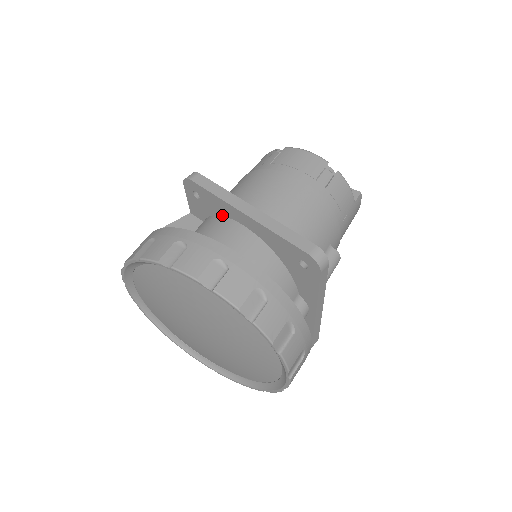
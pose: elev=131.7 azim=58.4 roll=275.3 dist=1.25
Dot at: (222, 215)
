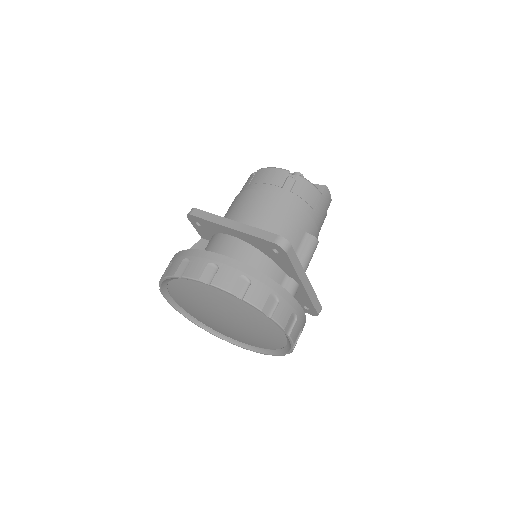
Dot at: (218, 233)
